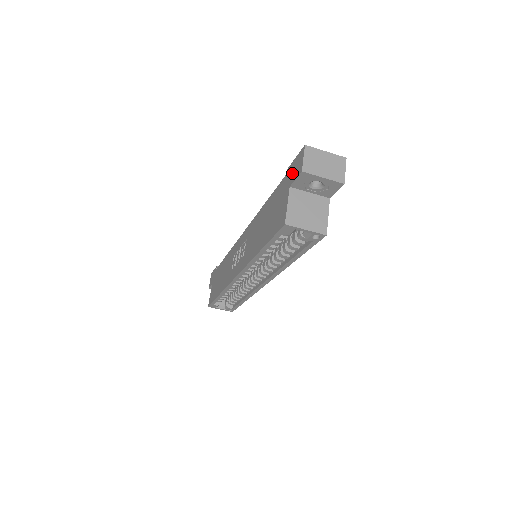
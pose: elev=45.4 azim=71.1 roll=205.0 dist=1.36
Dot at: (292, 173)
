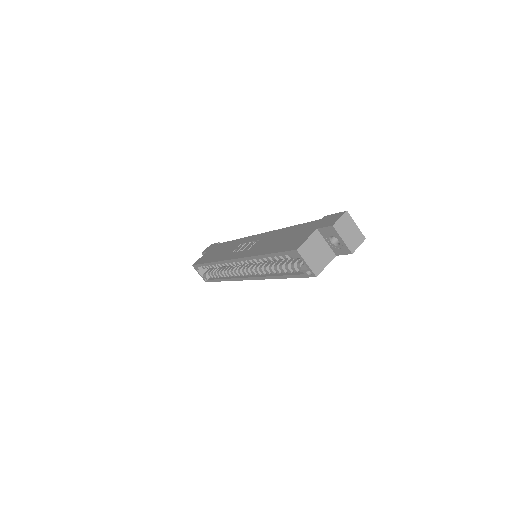
Dot at: (325, 221)
